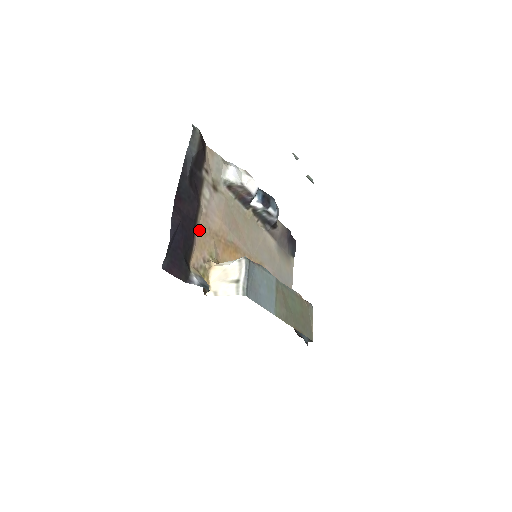
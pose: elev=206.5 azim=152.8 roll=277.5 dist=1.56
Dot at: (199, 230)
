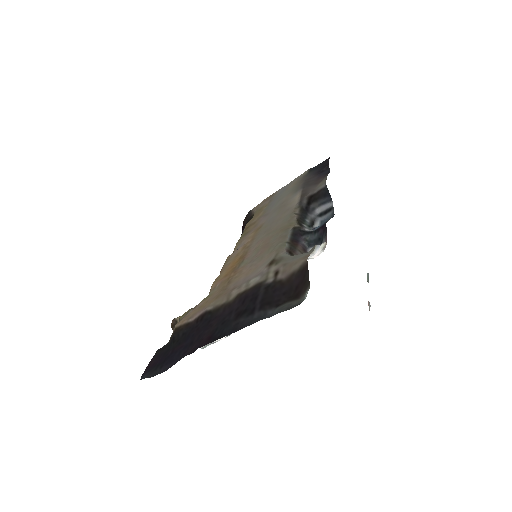
Dot at: (212, 302)
